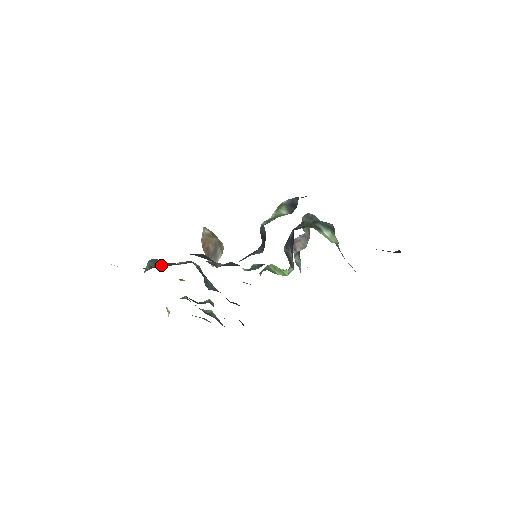
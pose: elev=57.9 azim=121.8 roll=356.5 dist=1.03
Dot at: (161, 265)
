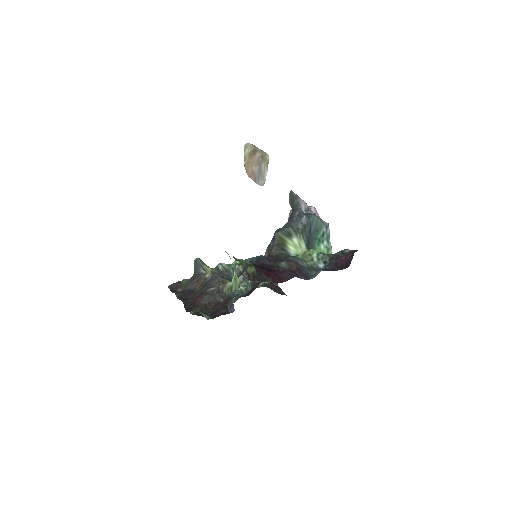
Dot at: (196, 284)
